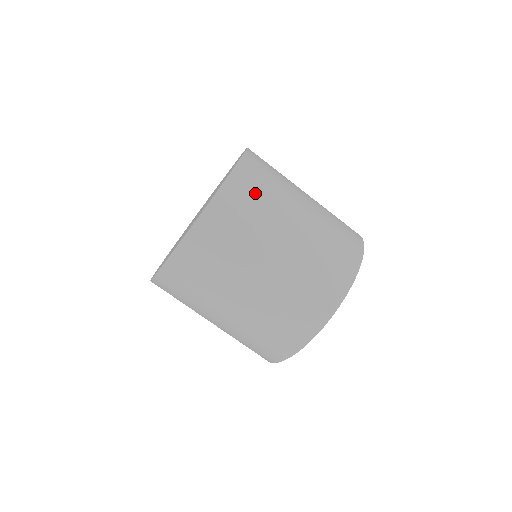
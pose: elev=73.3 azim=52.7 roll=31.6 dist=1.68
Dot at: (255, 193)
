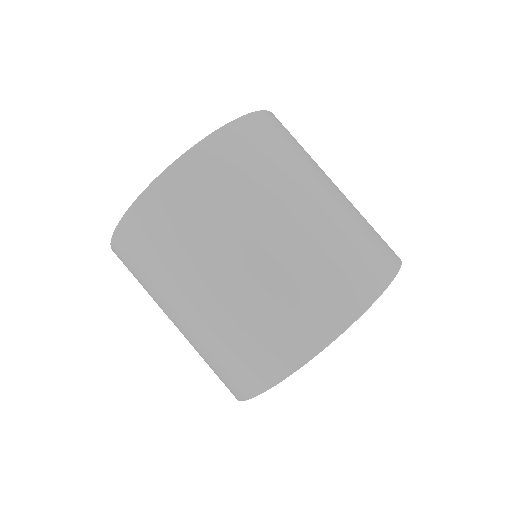
Dot at: (190, 206)
